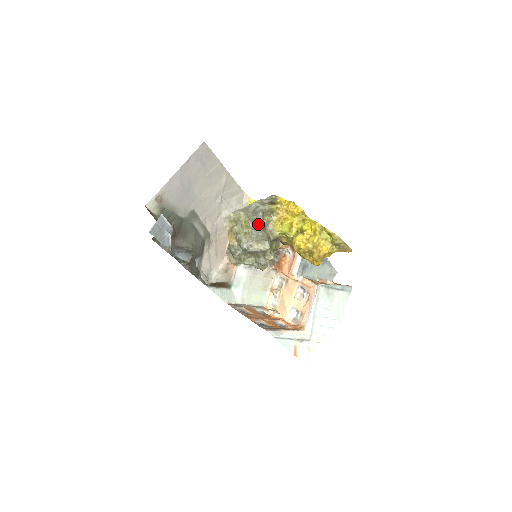
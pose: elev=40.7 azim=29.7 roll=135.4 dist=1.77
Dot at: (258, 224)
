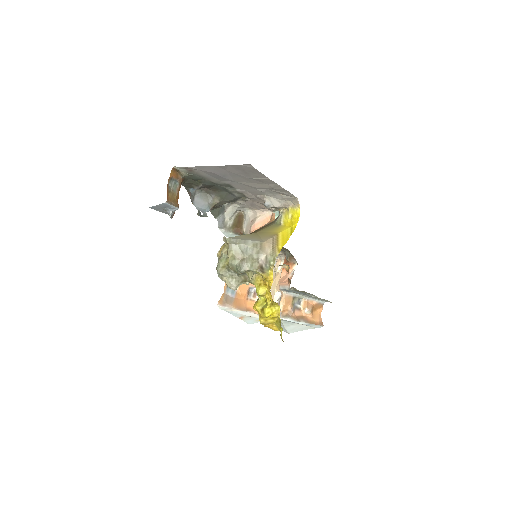
Dot at: (236, 273)
